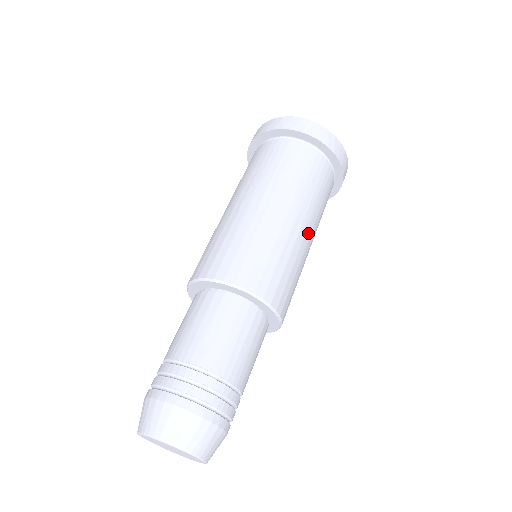
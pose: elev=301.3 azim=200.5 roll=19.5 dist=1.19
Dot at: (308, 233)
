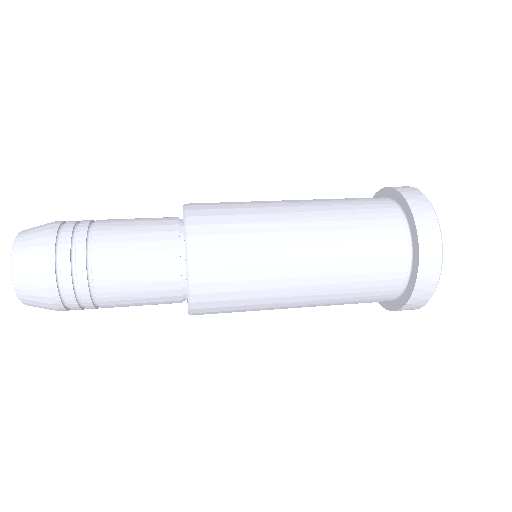
Dot at: (304, 247)
